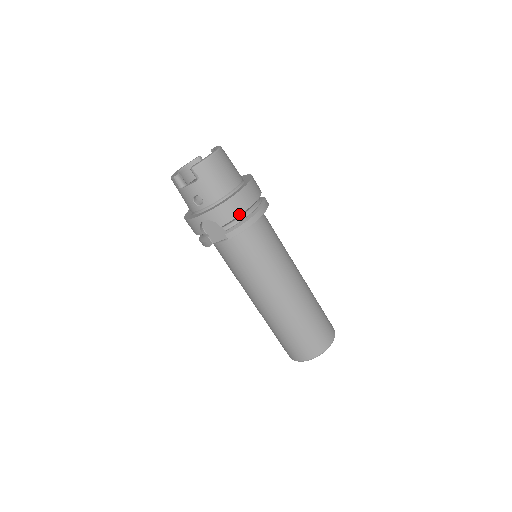
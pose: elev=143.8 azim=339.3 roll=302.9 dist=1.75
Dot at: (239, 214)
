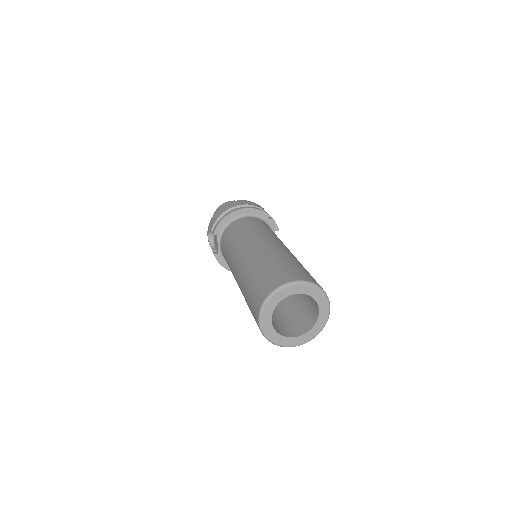
Dot at: (220, 215)
